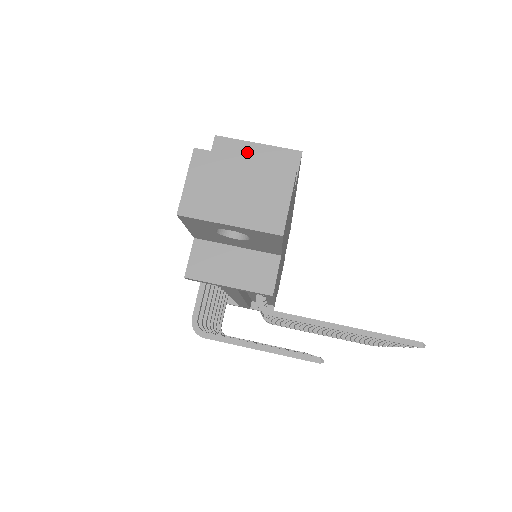
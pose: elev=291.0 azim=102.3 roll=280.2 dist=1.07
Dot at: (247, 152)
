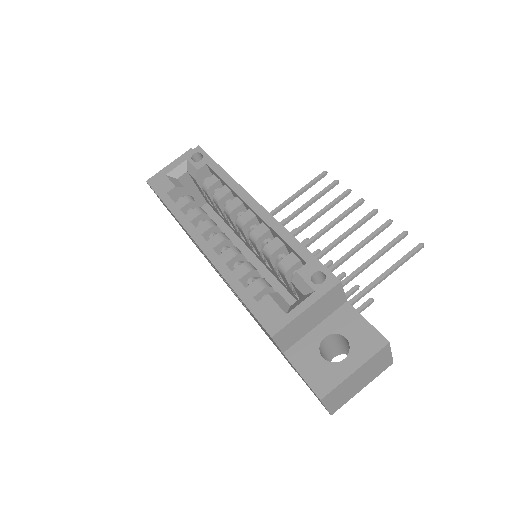
Dot at: (302, 320)
